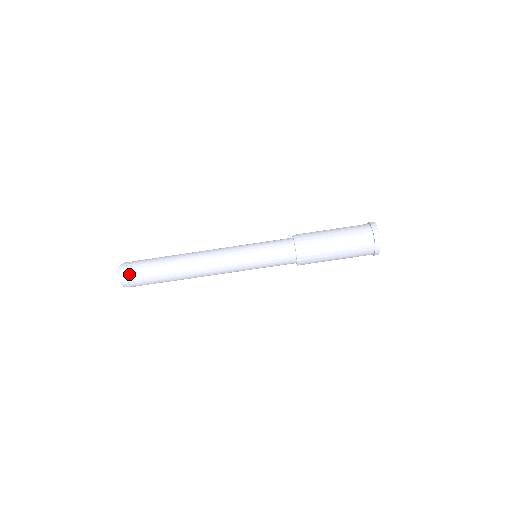
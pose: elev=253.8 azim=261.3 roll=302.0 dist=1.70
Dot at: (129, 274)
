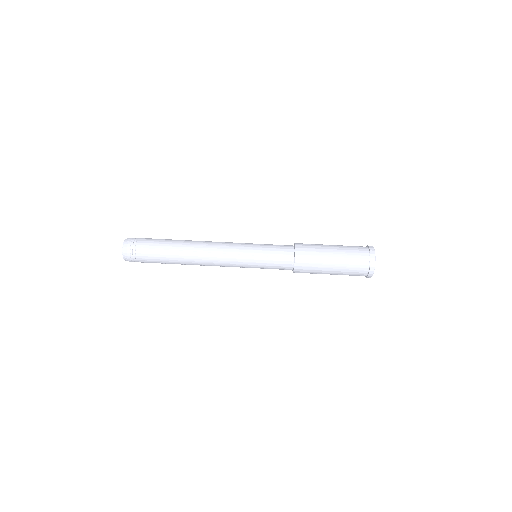
Dot at: (132, 253)
